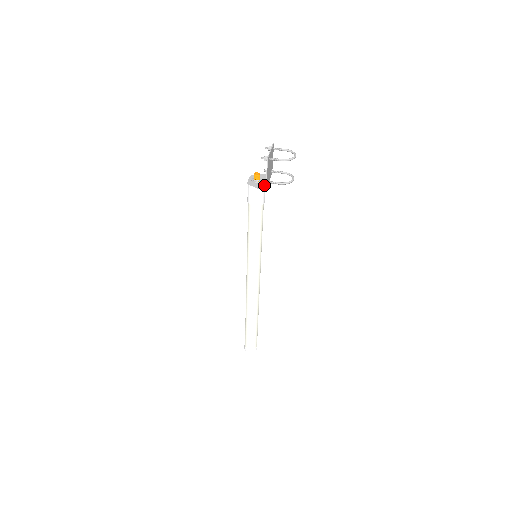
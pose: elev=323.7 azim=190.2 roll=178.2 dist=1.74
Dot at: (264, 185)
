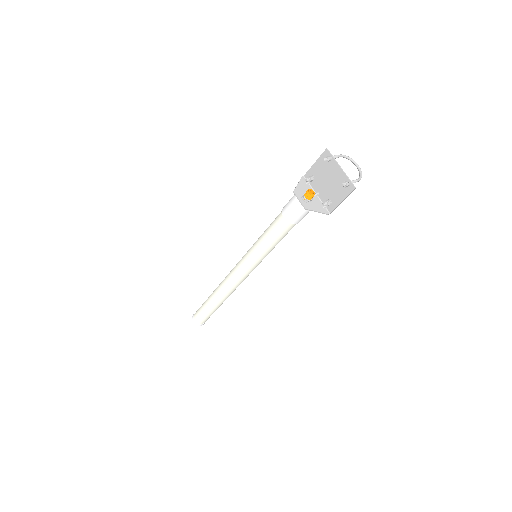
Dot at: (320, 204)
